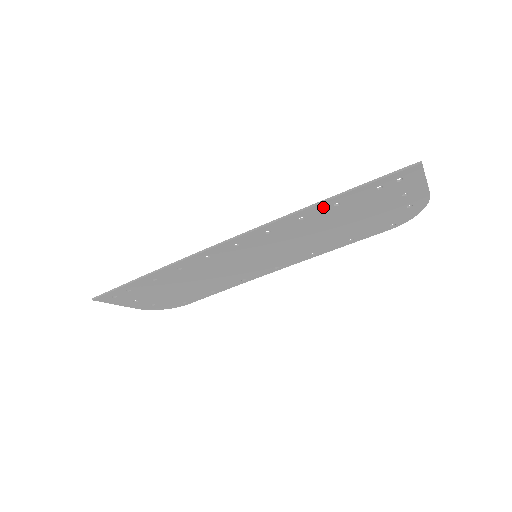
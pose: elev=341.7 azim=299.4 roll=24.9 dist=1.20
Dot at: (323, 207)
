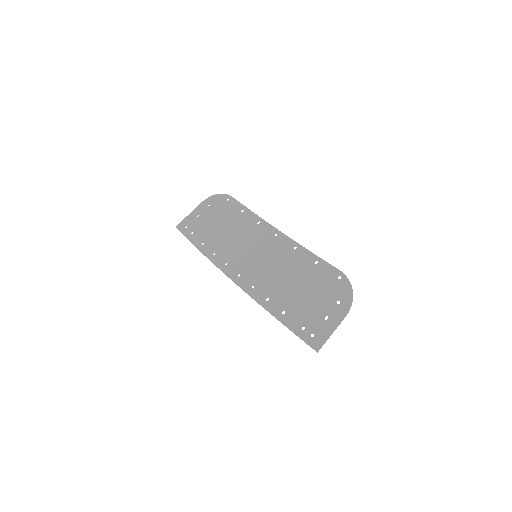
Dot at: (276, 311)
